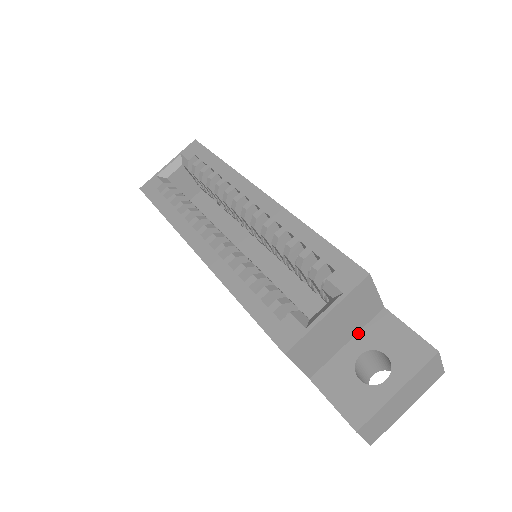
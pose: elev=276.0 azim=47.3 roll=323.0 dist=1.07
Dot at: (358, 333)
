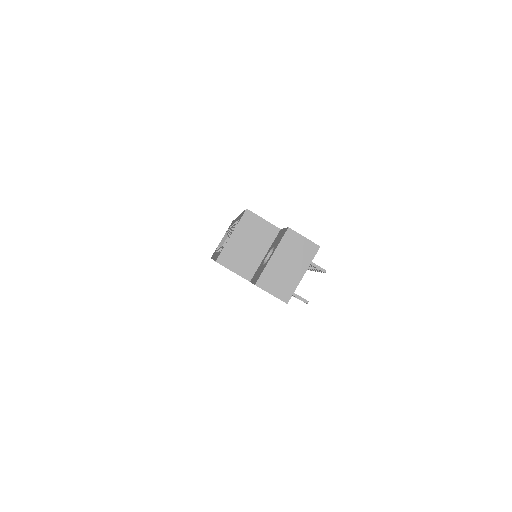
Dot at: occluded
